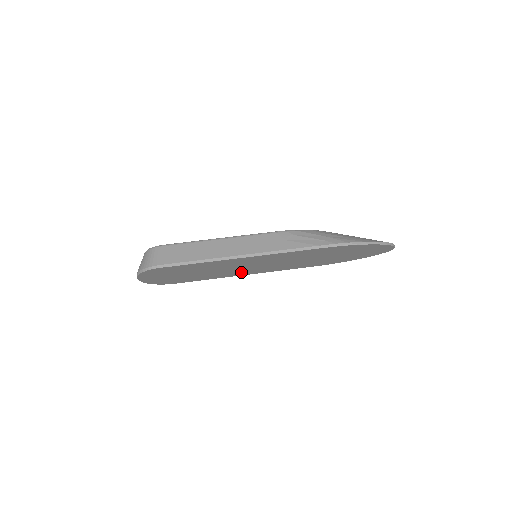
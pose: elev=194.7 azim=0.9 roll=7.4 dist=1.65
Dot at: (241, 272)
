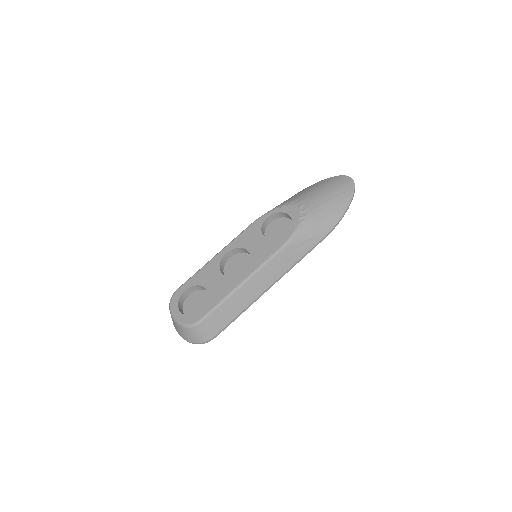
Dot at: occluded
